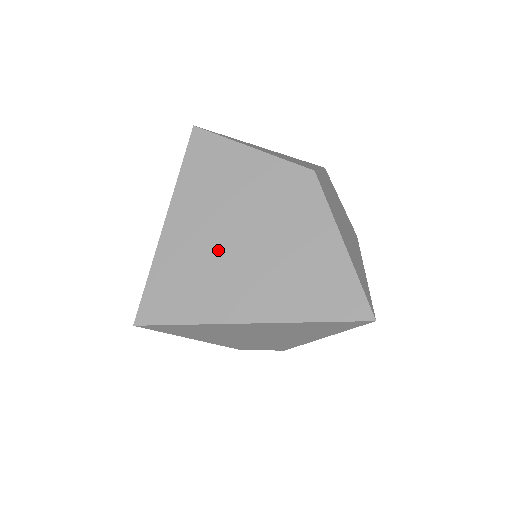
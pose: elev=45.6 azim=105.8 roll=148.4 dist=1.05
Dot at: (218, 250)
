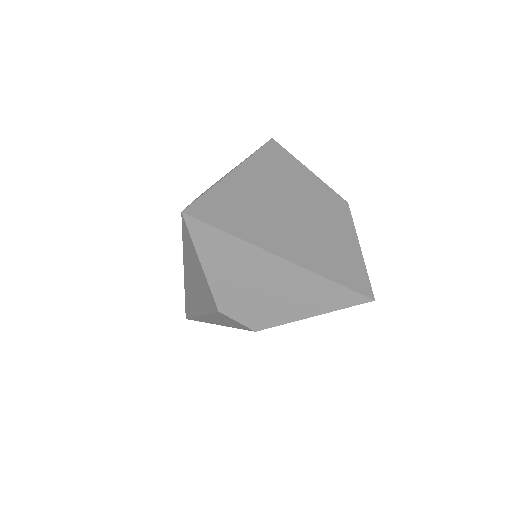
Dot at: (270, 205)
